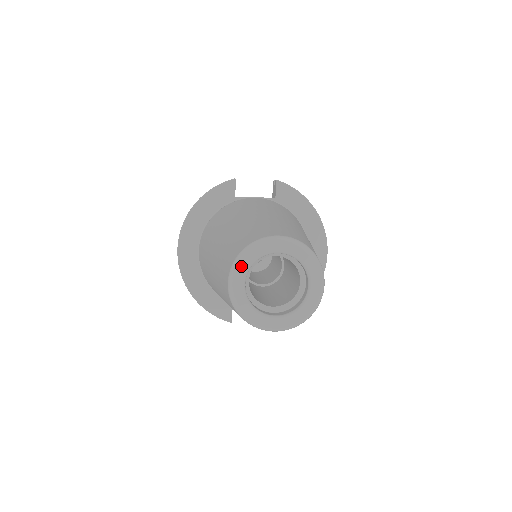
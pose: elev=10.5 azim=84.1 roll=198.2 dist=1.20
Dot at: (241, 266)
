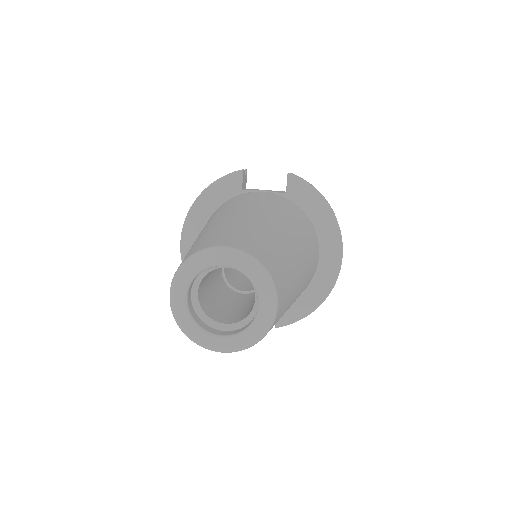
Dot at: (182, 277)
